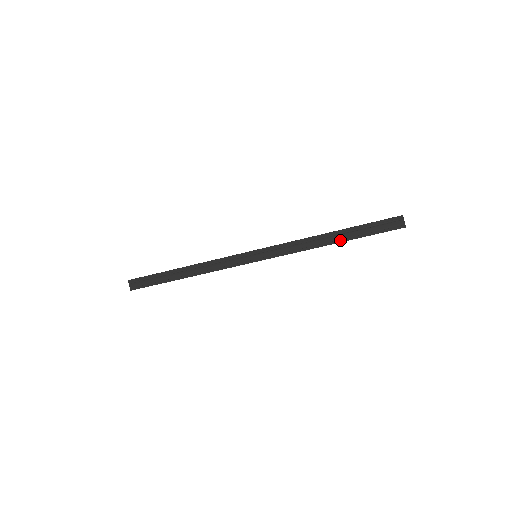
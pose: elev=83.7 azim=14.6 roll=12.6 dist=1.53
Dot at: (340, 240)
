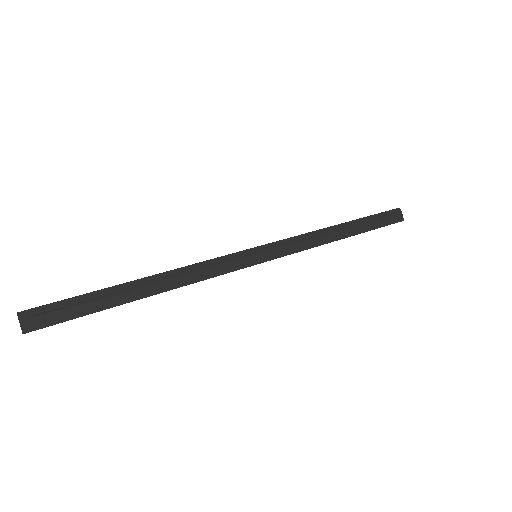
Dot at: (350, 234)
